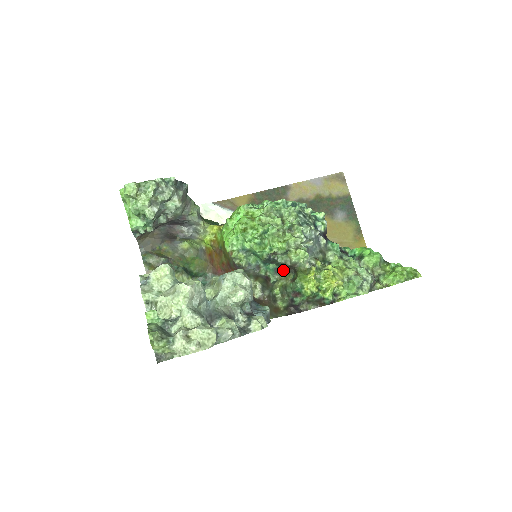
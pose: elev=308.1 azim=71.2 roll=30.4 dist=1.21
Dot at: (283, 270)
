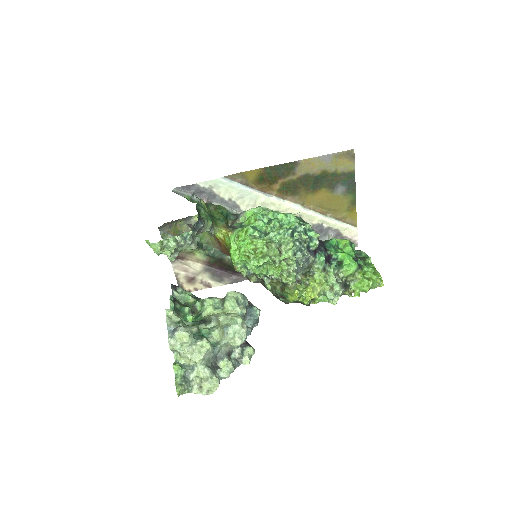
Dot at: occluded
